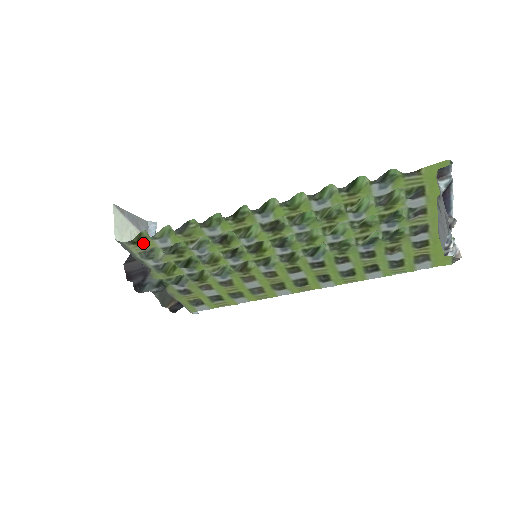
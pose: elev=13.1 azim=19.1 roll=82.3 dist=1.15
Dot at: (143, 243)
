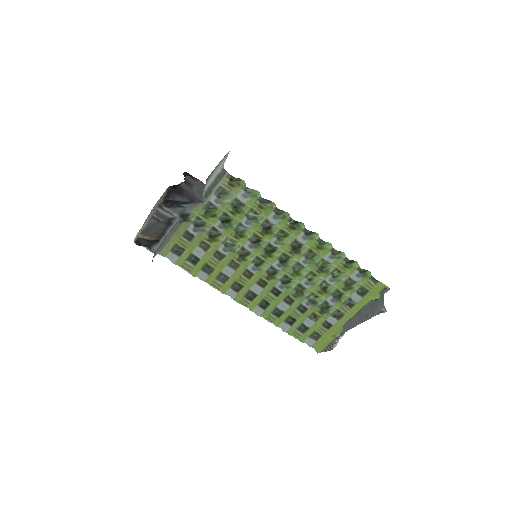
Dot at: (234, 185)
